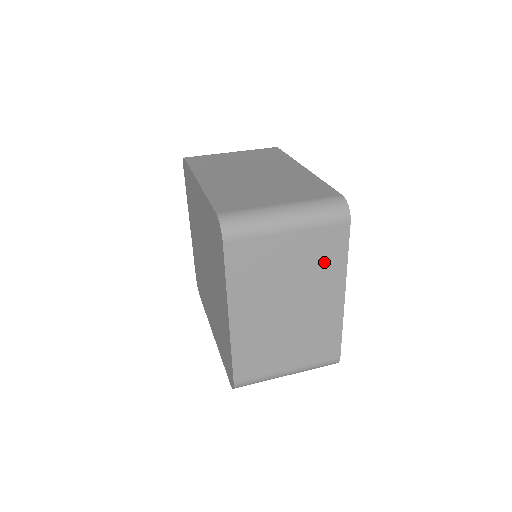
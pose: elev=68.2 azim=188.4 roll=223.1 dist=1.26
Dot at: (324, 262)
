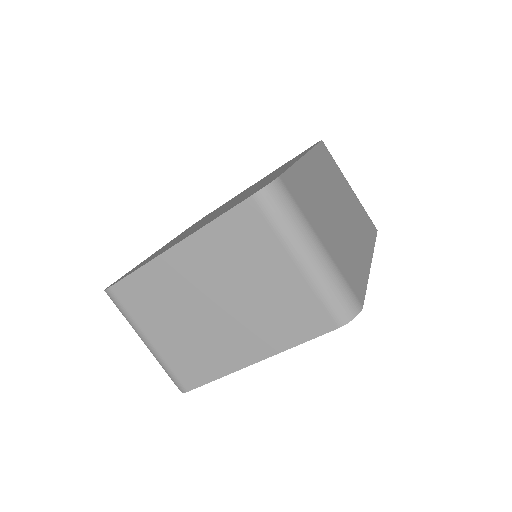
Dot at: (281, 321)
